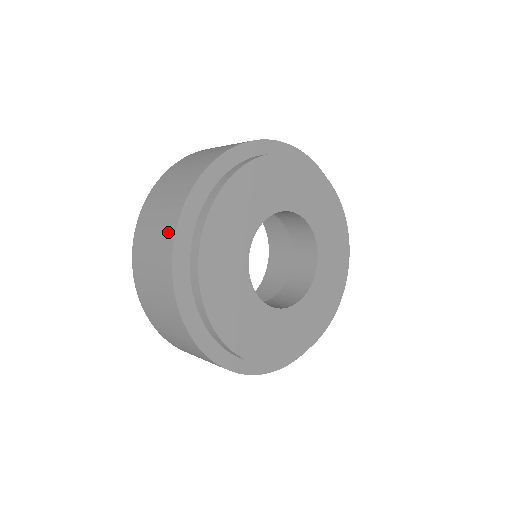
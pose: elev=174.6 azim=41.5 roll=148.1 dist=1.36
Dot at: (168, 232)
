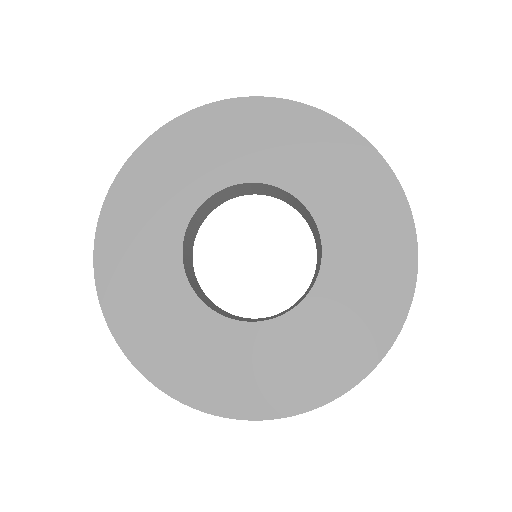
Dot at: occluded
